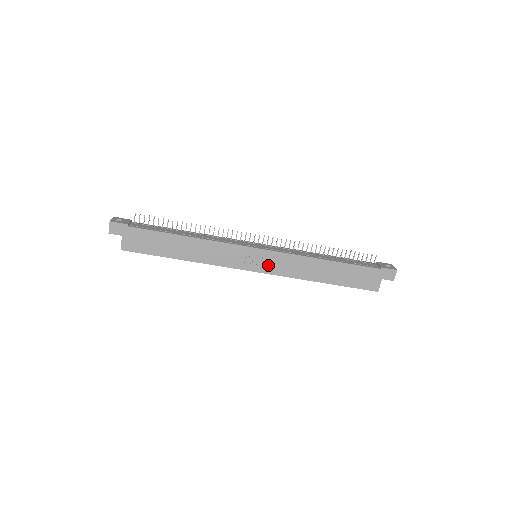
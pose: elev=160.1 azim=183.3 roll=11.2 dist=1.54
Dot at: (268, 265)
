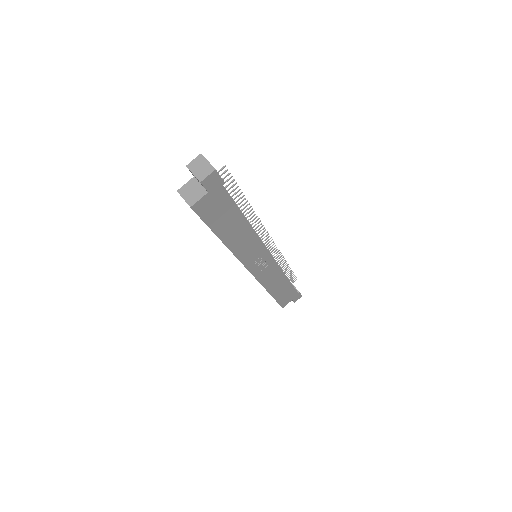
Dot at: (262, 270)
